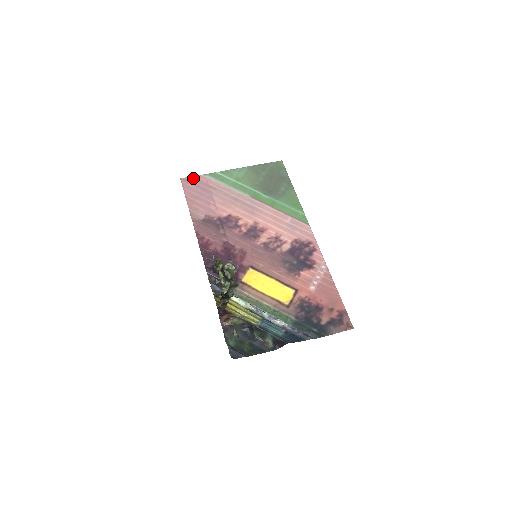
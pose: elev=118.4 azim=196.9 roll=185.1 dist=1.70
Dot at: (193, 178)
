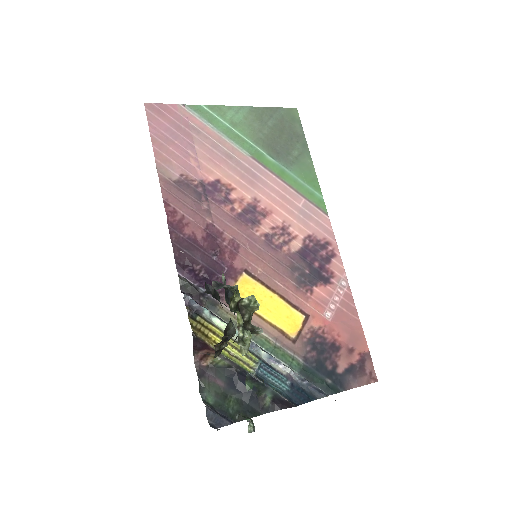
Dot at: (165, 107)
